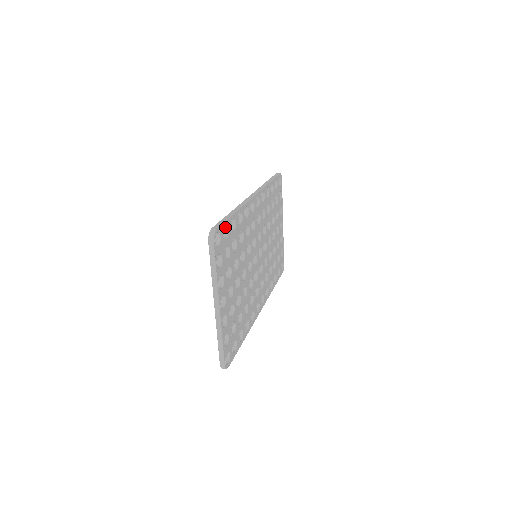
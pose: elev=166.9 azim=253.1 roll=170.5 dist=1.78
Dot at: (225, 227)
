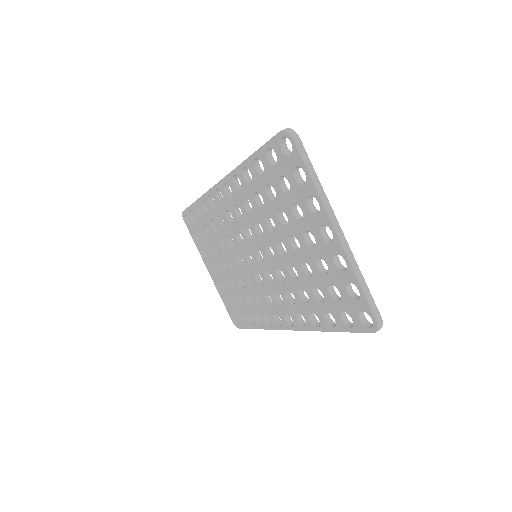
Dot at: (269, 156)
